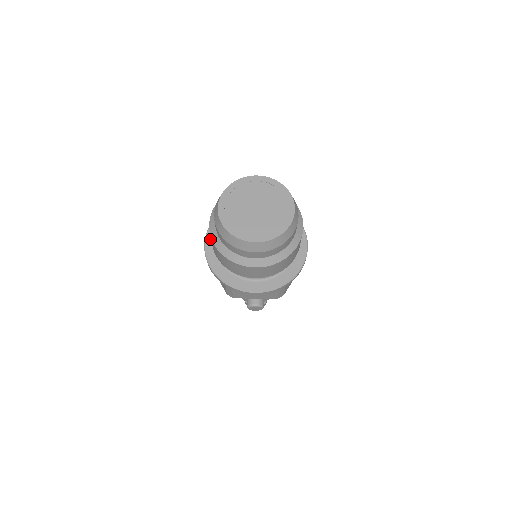
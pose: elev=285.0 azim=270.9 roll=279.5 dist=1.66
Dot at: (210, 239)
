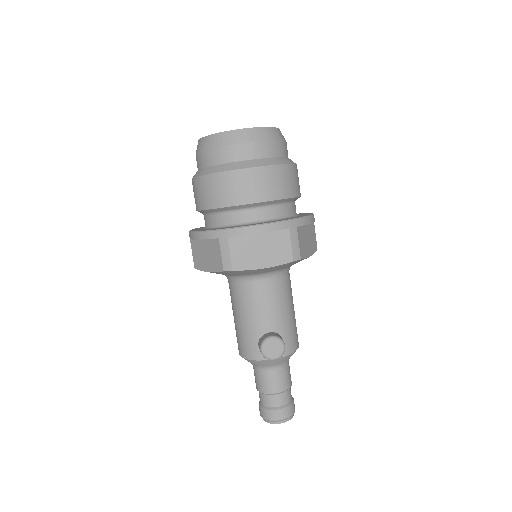
Dot at: (196, 229)
